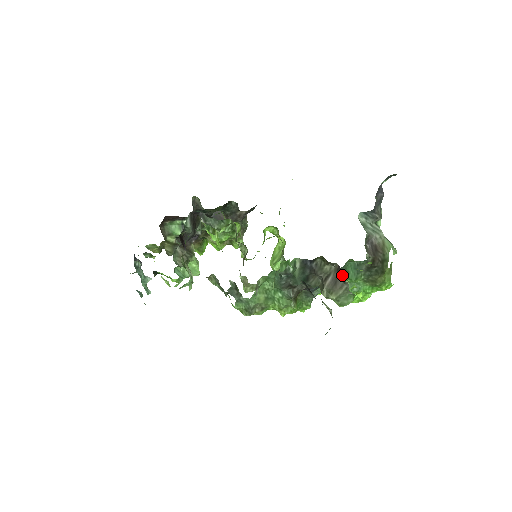
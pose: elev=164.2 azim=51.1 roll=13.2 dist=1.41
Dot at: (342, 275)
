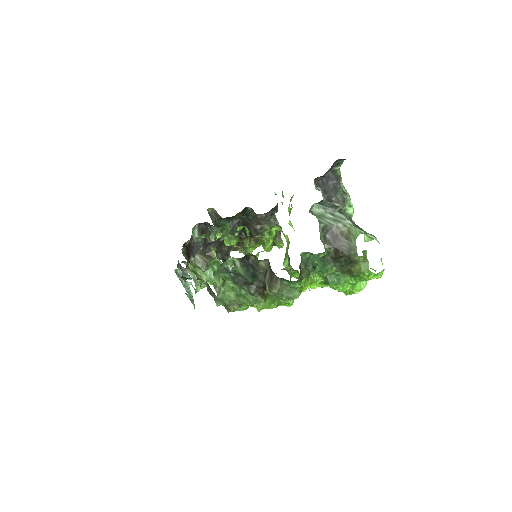
Dot at: (311, 268)
